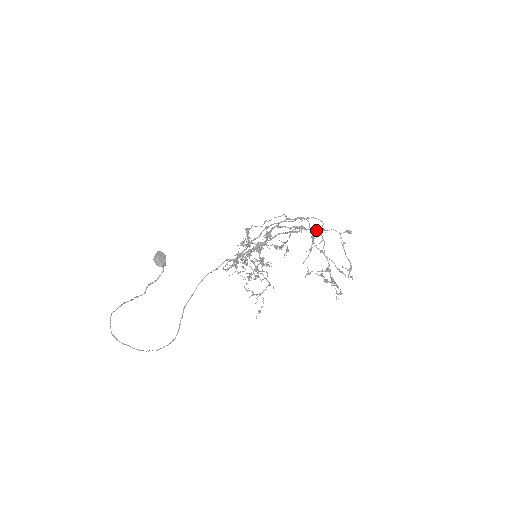
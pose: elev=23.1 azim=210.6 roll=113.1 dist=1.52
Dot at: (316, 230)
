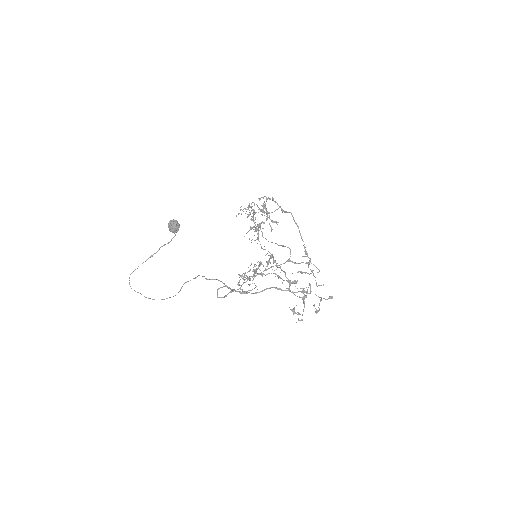
Dot at: (303, 293)
